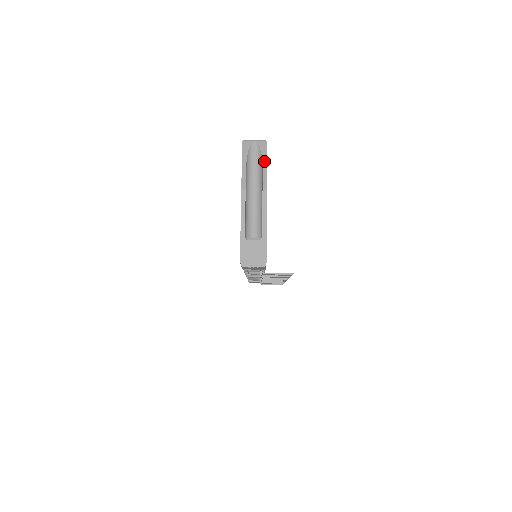
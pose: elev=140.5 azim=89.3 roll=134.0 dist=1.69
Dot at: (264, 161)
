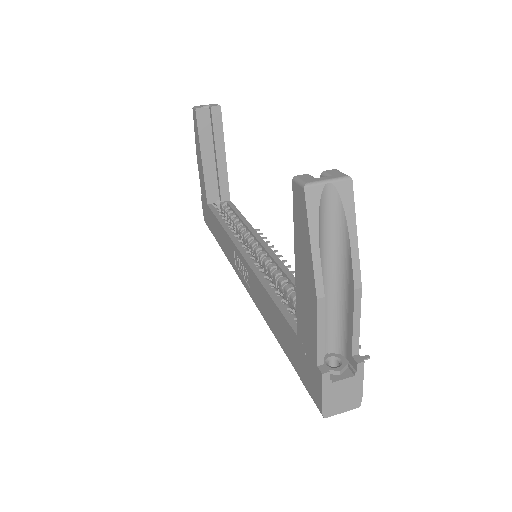
Dot at: (351, 229)
